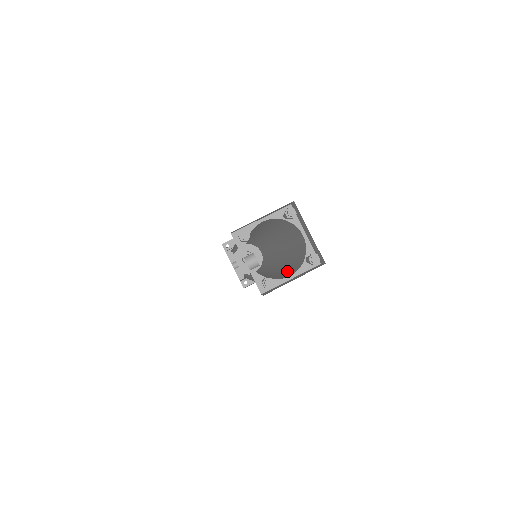
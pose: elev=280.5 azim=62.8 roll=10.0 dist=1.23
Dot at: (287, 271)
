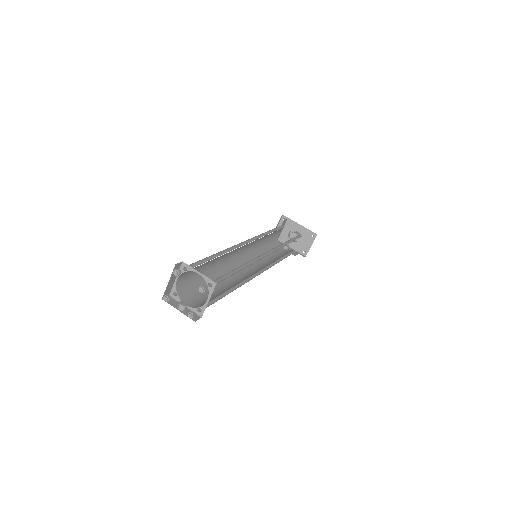
Dot at: occluded
